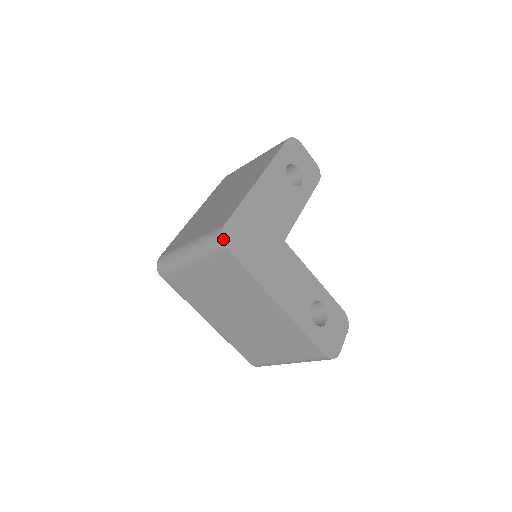
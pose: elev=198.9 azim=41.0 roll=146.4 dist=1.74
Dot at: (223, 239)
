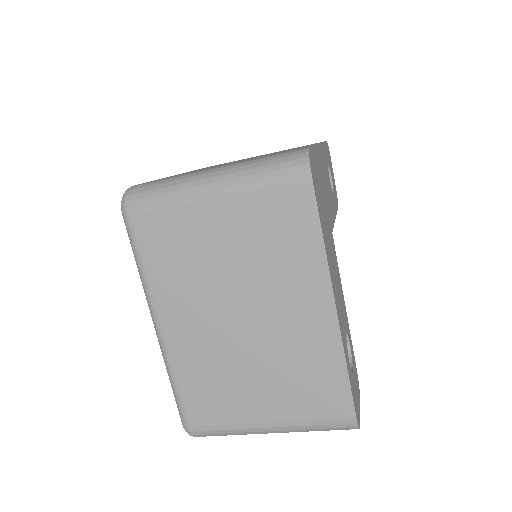
Dot at: (310, 160)
